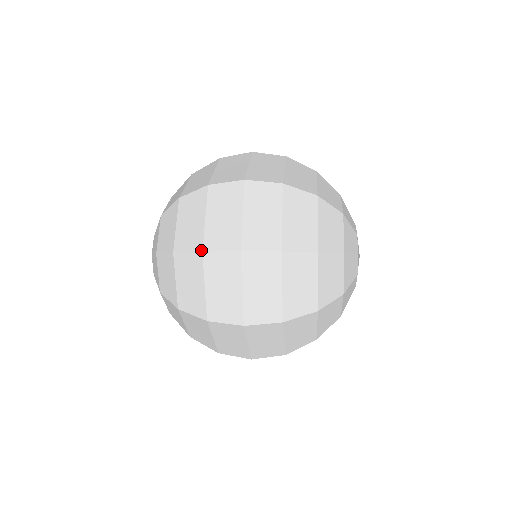
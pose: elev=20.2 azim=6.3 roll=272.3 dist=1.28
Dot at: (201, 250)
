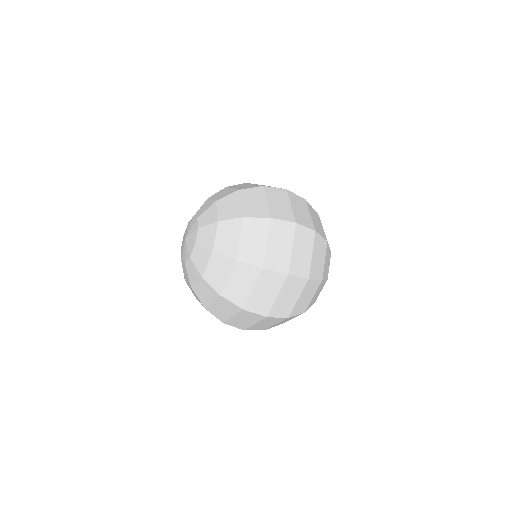
Dot at: (243, 308)
